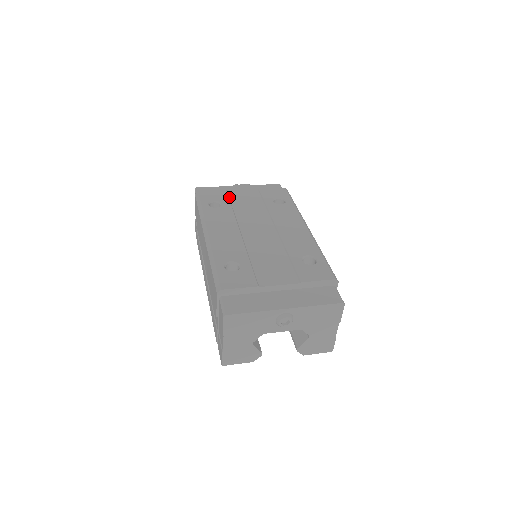
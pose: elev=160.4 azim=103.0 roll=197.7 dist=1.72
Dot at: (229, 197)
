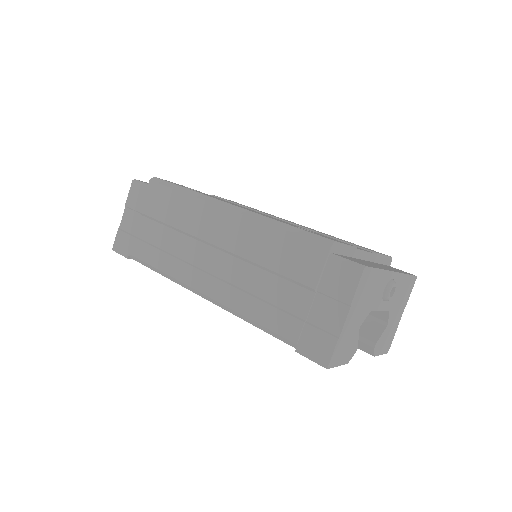
Dot at: occluded
